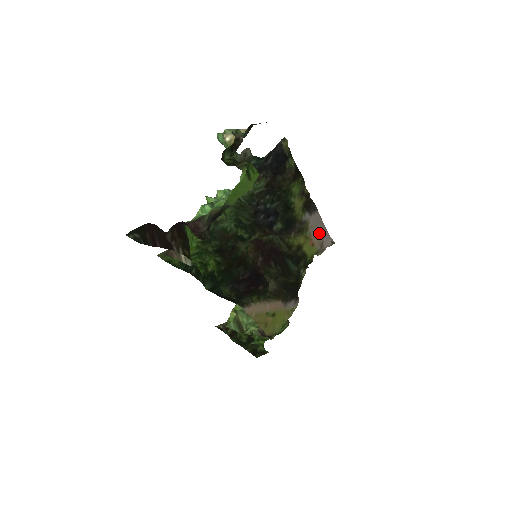
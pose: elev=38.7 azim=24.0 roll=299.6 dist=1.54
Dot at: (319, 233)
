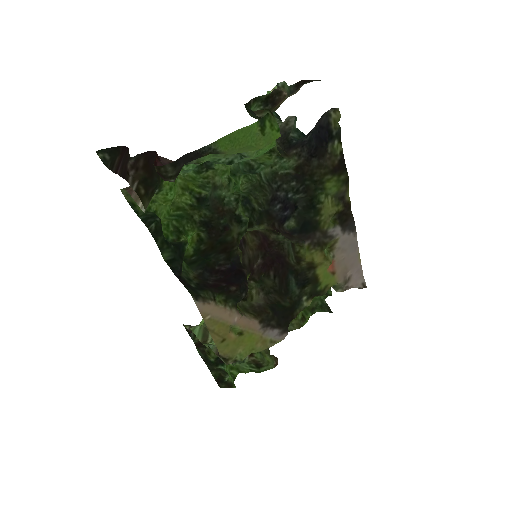
Dot at: (348, 263)
